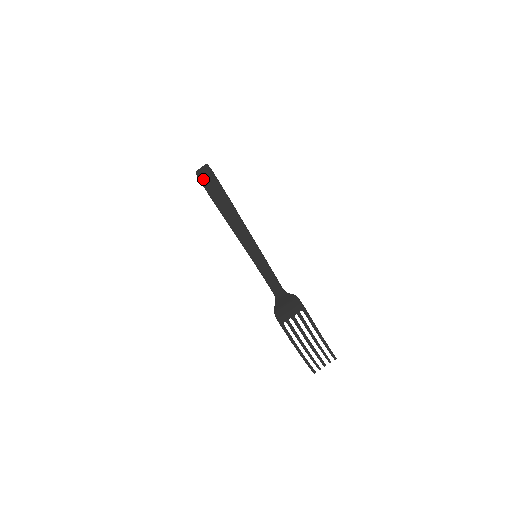
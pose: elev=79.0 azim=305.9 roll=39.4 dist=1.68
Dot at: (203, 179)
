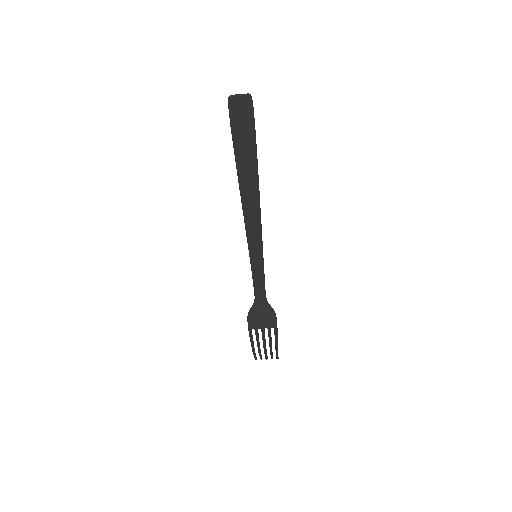
Dot at: (235, 118)
